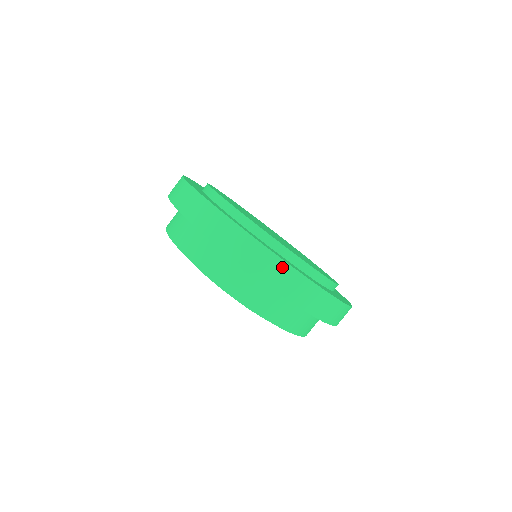
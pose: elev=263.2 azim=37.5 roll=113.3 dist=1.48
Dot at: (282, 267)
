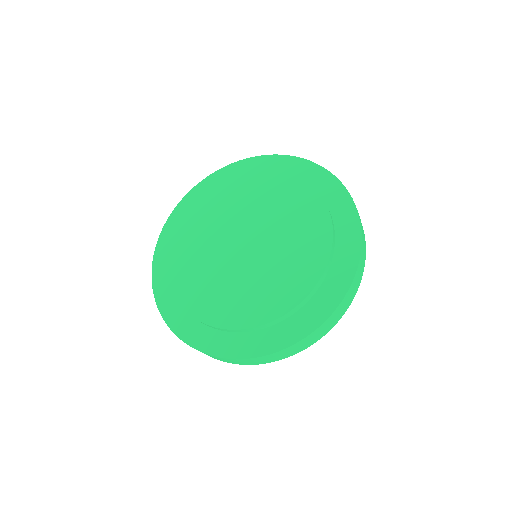
Dot at: occluded
